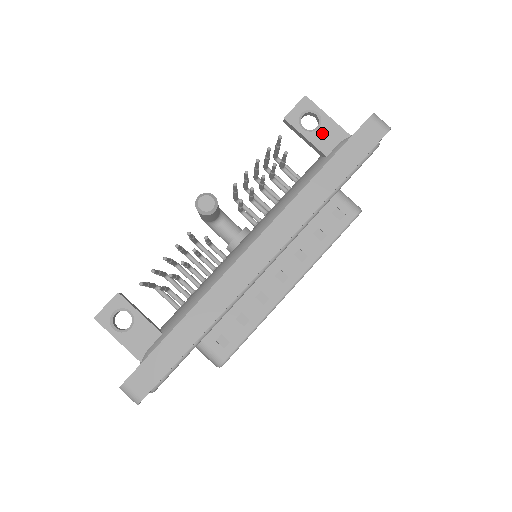
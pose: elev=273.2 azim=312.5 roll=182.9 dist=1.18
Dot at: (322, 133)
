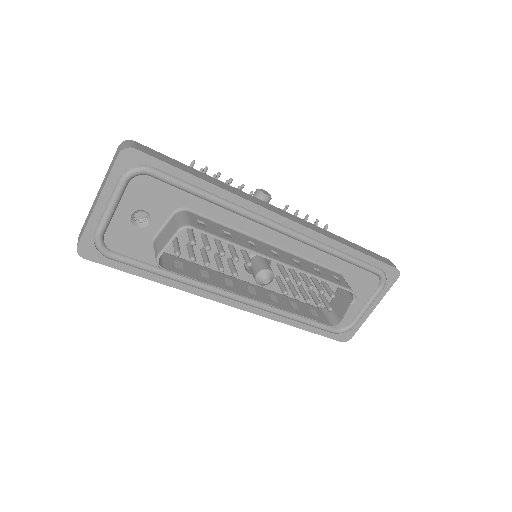
Dot at: occluded
